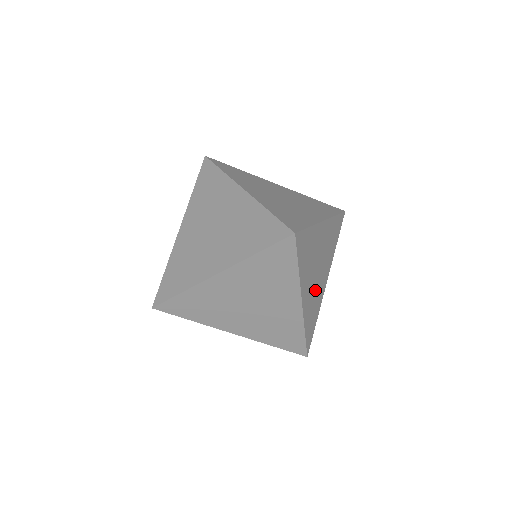
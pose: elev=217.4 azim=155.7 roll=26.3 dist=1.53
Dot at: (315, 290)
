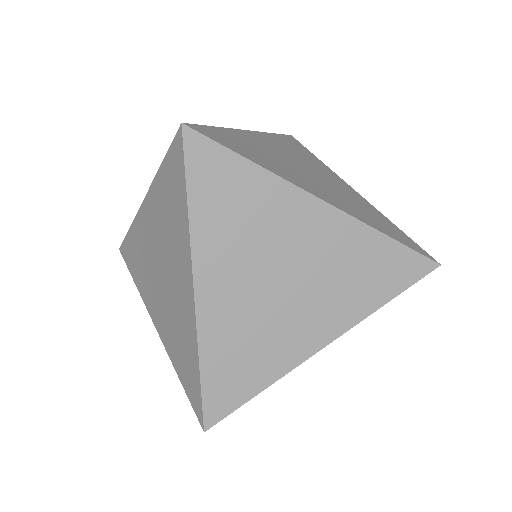
Dot at: (262, 315)
